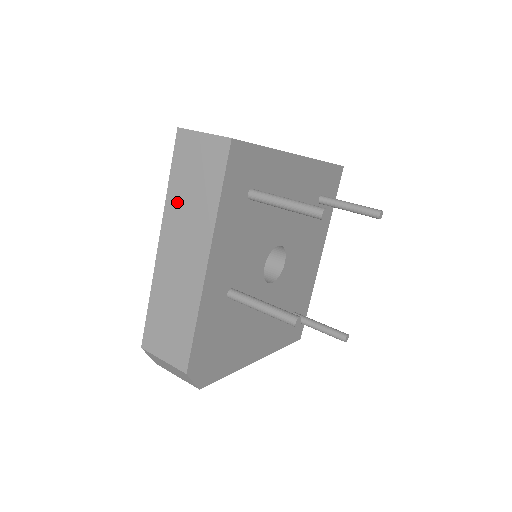
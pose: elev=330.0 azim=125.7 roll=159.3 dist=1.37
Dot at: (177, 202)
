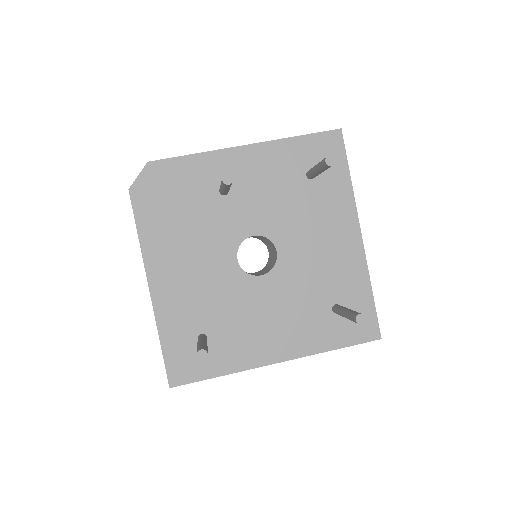
Dot at: occluded
